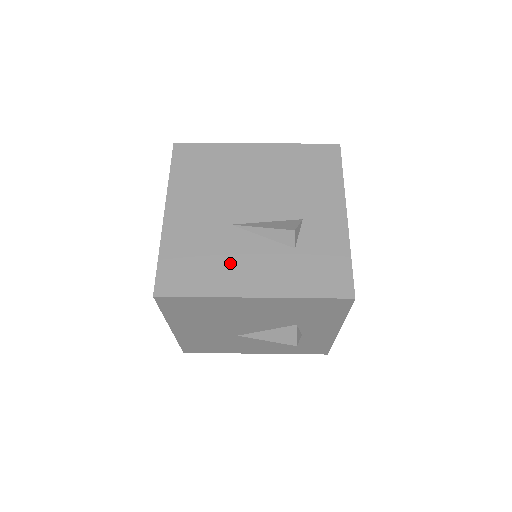
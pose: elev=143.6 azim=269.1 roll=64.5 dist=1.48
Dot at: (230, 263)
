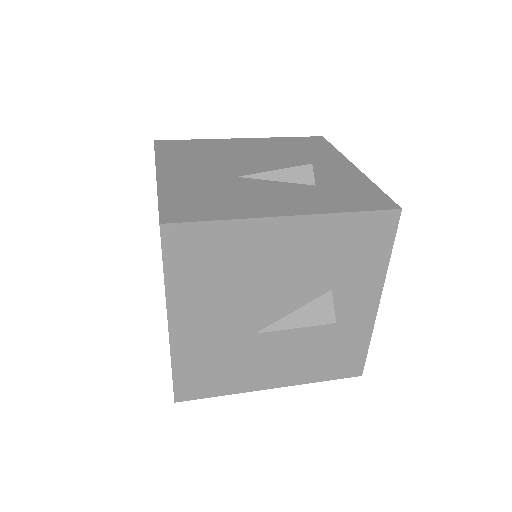
Dot at: (247, 197)
